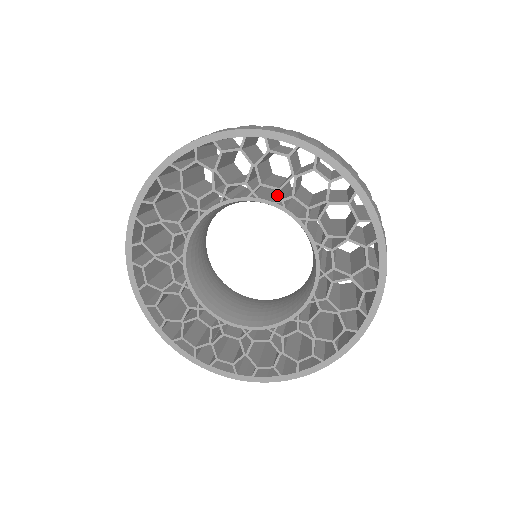
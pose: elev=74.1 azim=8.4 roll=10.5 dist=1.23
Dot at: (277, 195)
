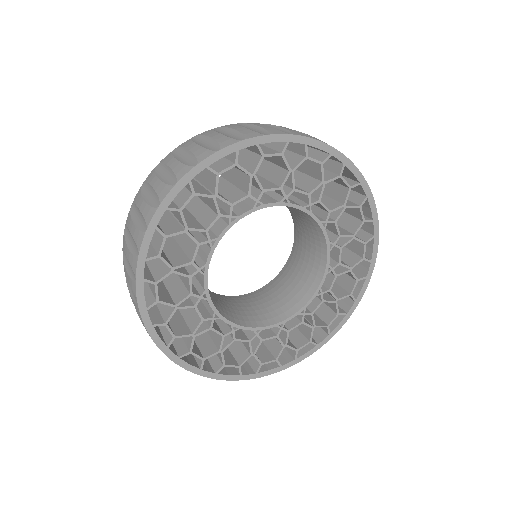
Dot at: occluded
